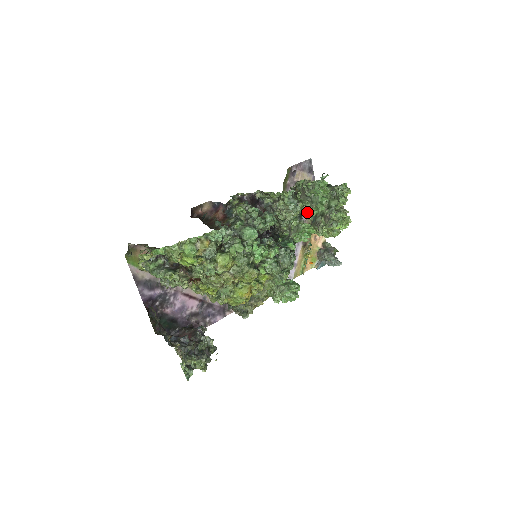
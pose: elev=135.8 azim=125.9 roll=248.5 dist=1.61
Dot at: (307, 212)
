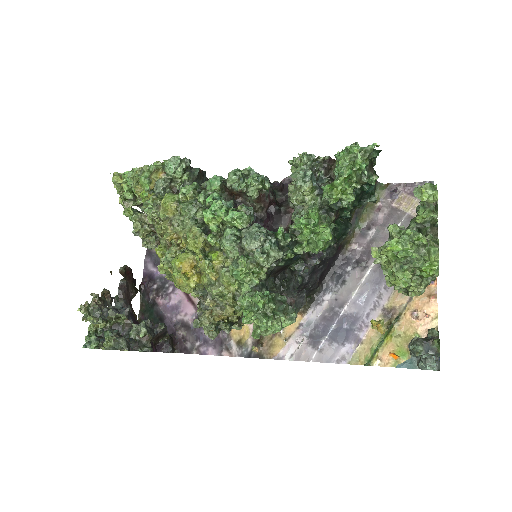
Dot at: (323, 192)
